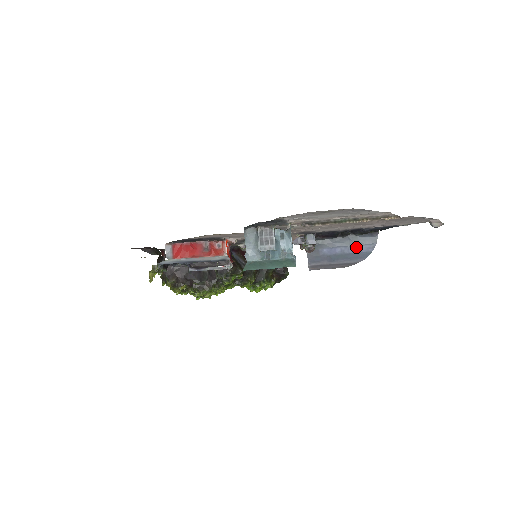
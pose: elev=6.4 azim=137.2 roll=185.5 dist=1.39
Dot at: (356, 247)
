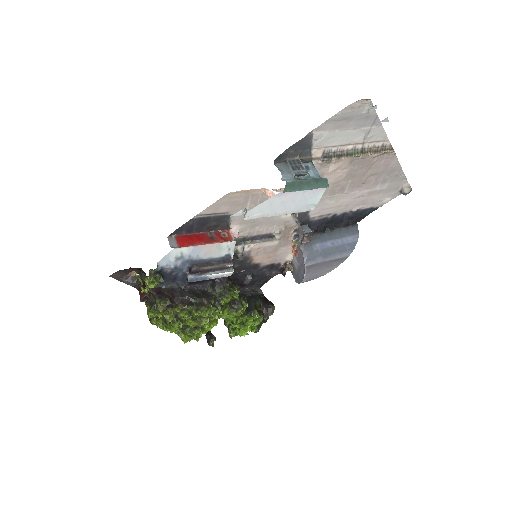
Dot at: (343, 239)
